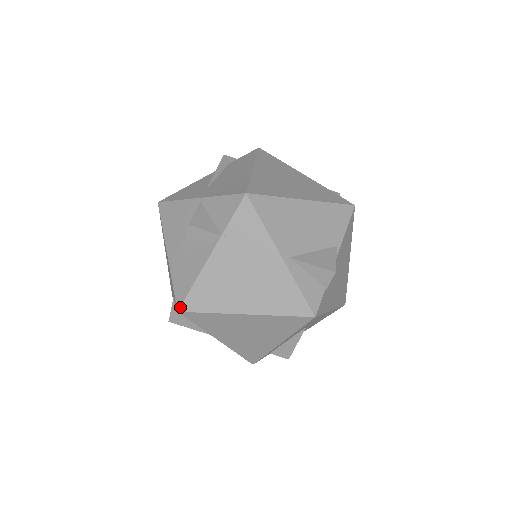
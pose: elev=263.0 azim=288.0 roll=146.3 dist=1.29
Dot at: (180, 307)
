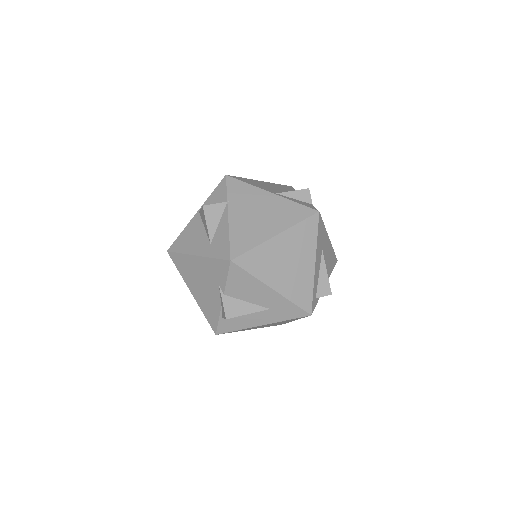
Dot at: (230, 257)
